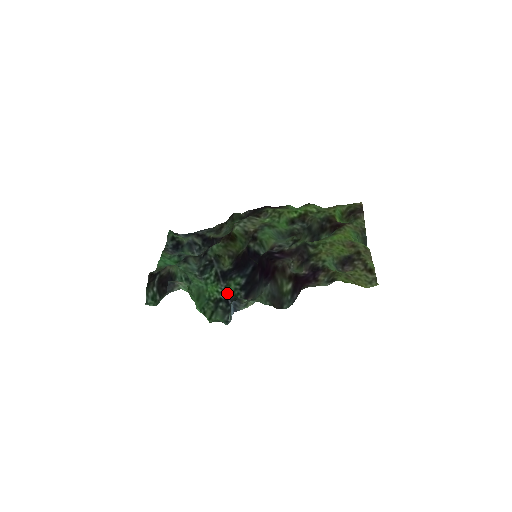
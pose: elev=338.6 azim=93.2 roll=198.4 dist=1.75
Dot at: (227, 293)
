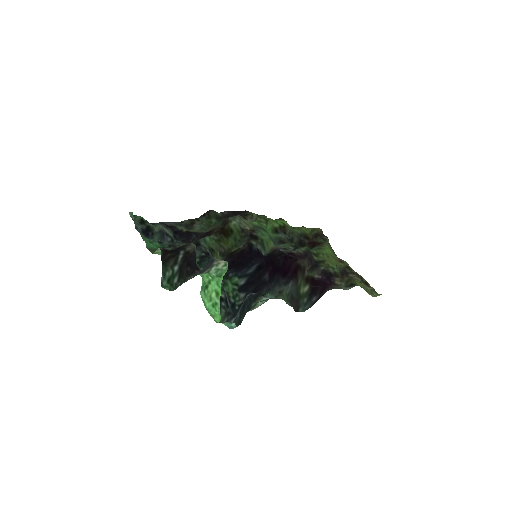
Dot at: (226, 292)
